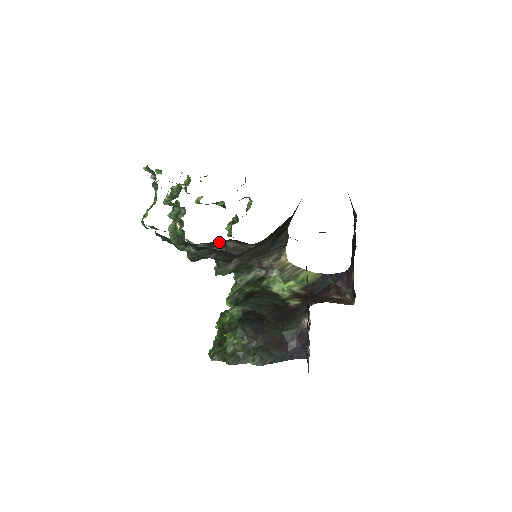
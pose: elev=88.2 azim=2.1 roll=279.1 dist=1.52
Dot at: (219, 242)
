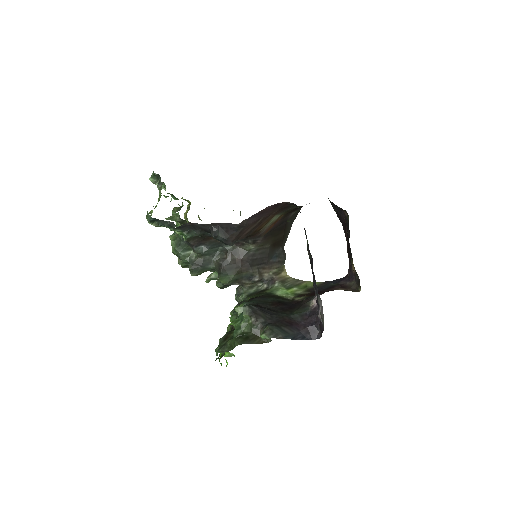
Dot at: (219, 249)
